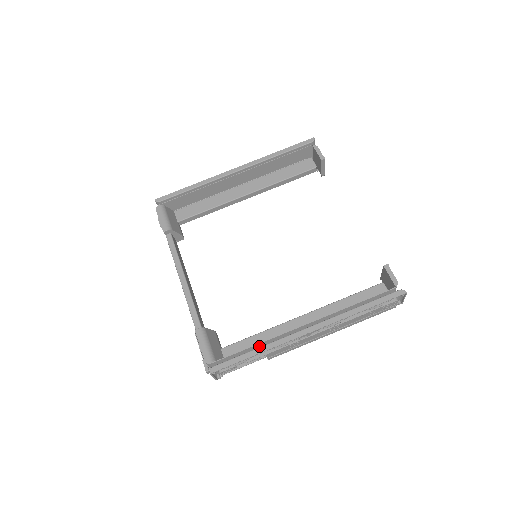
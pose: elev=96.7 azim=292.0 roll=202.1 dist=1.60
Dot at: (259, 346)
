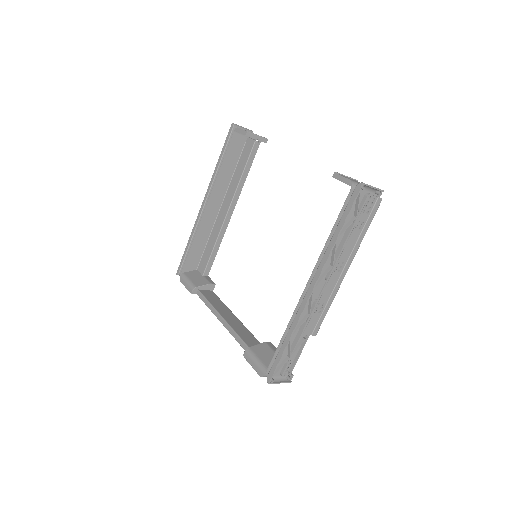
Dot at: occluded
